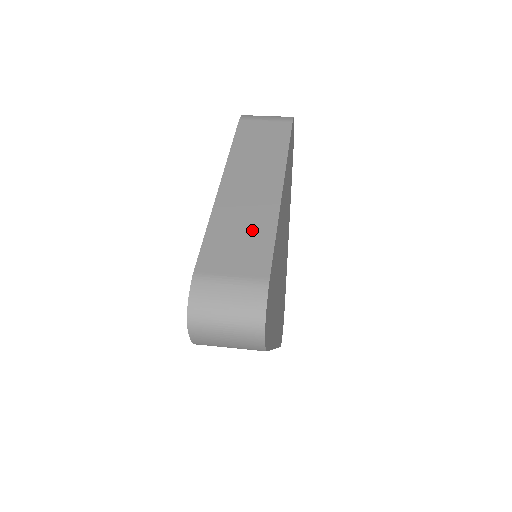
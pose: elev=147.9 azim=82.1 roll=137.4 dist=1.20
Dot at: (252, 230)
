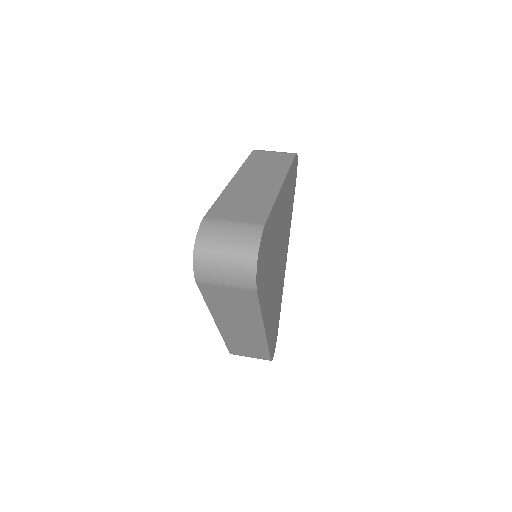
Dot at: (255, 201)
